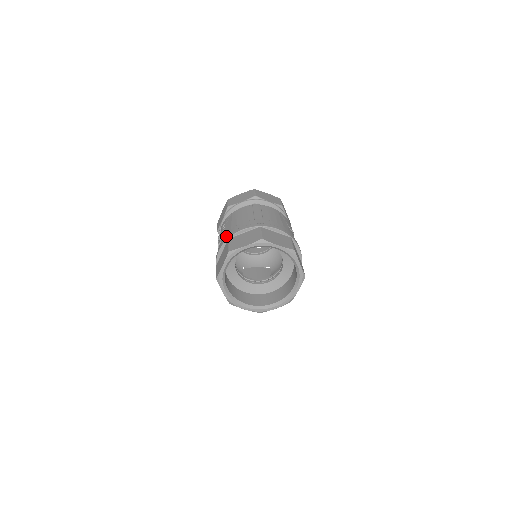
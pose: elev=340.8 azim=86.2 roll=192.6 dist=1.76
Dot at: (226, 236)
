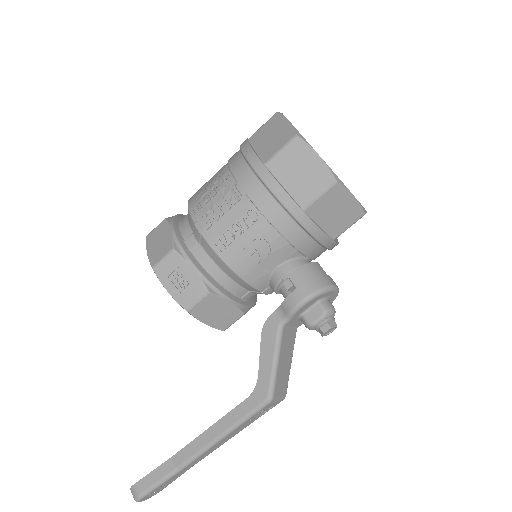
Dot at: (234, 156)
